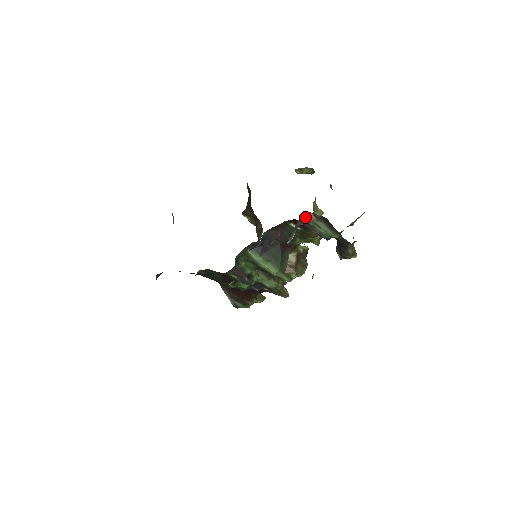
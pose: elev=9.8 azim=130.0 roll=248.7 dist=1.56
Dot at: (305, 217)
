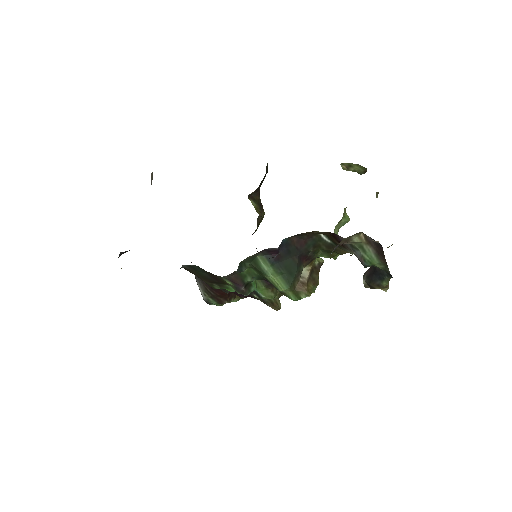
Dot at: (353, 236)
